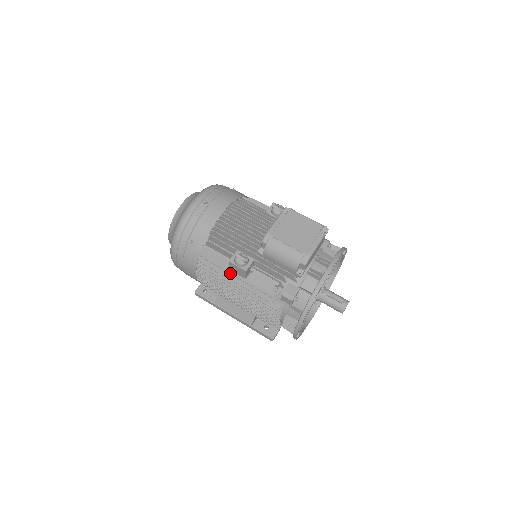
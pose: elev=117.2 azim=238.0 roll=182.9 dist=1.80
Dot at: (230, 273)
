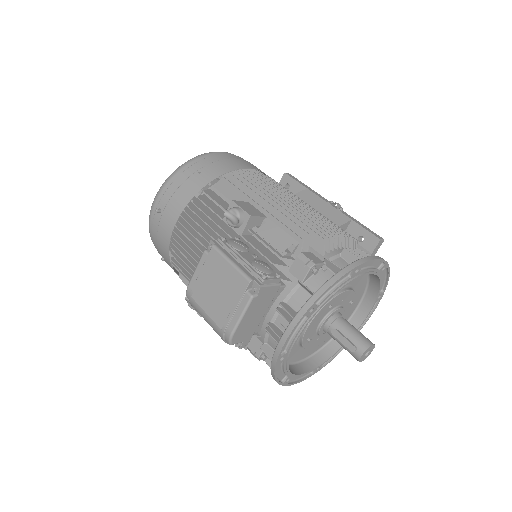
Dot at: occluded
